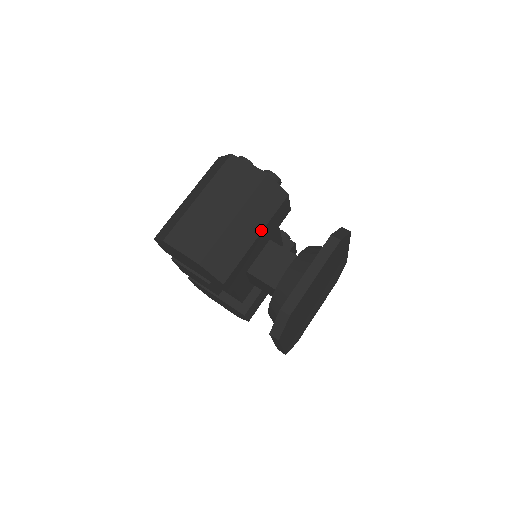
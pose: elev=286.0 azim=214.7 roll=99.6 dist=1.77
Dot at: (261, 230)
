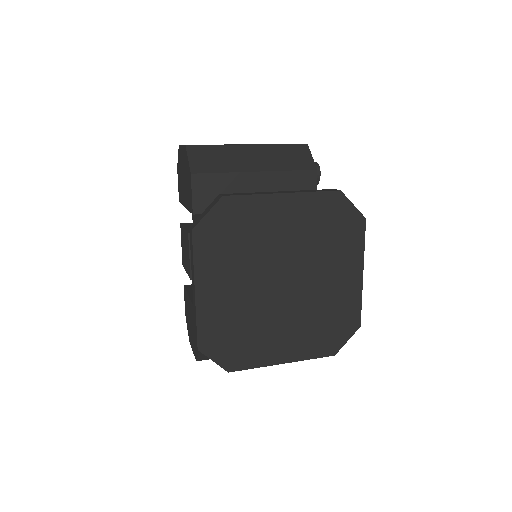
Dot at: (266, 170)
